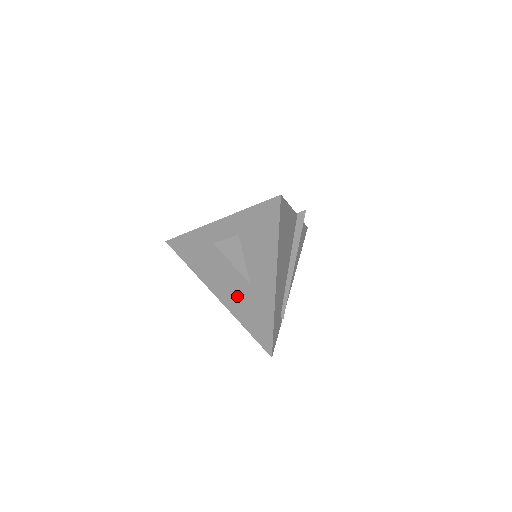
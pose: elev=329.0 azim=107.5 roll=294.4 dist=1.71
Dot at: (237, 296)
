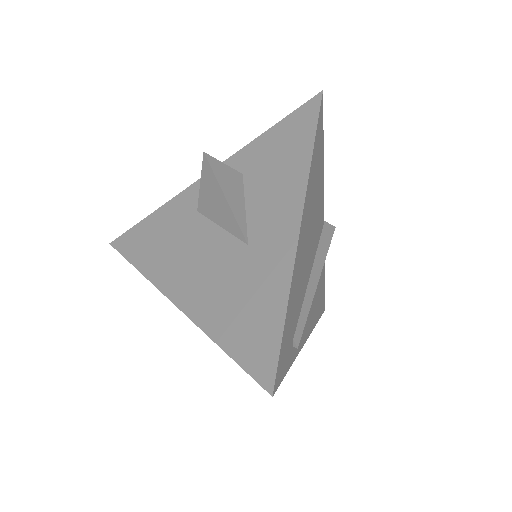
Dot at: (216, 281)
